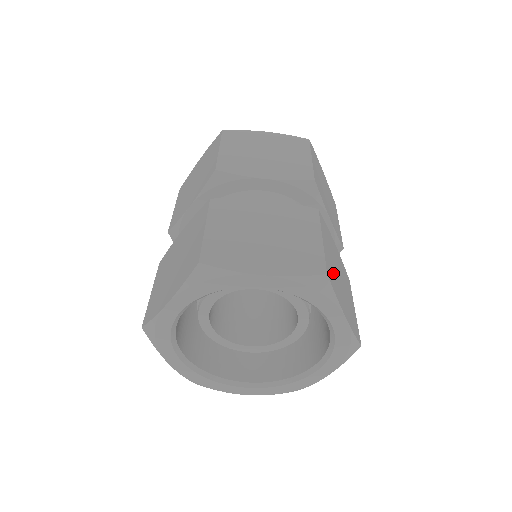
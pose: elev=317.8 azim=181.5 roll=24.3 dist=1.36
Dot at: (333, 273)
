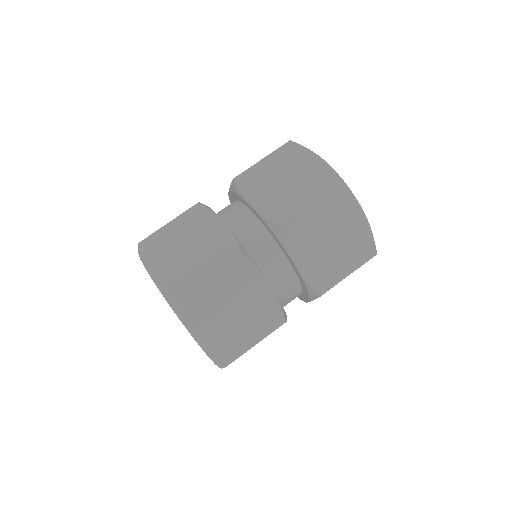
Dot at: occluded
